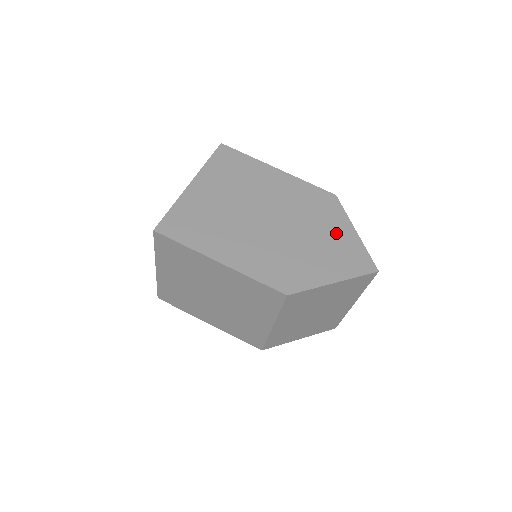
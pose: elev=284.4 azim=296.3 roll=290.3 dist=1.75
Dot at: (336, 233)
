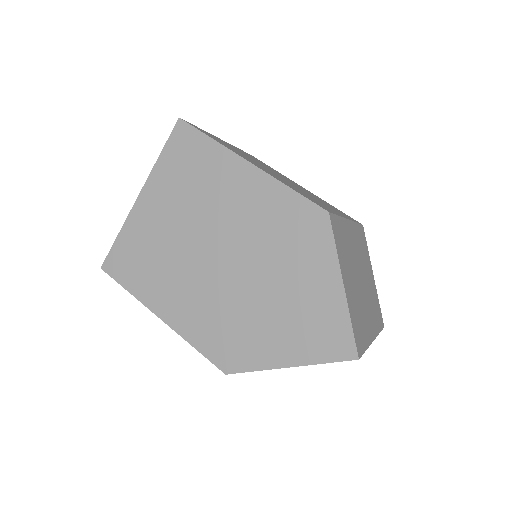
Dot at: (310, 286)
